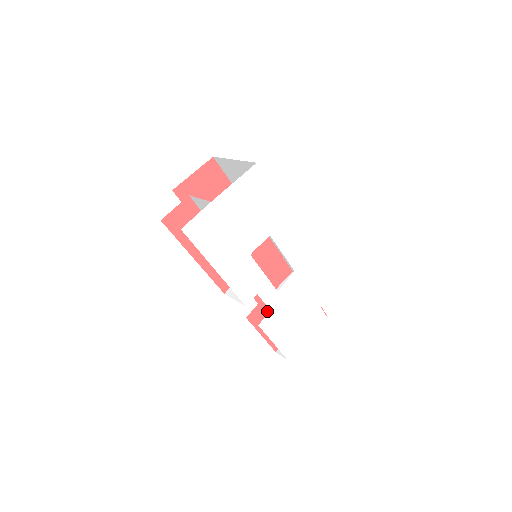
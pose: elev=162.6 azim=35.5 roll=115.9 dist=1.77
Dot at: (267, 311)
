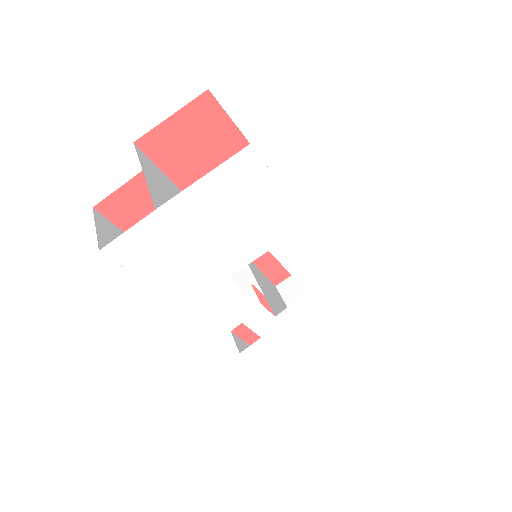
Dot at: occluded
